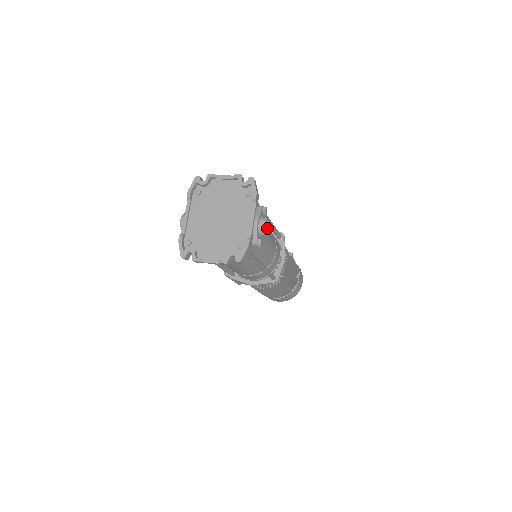
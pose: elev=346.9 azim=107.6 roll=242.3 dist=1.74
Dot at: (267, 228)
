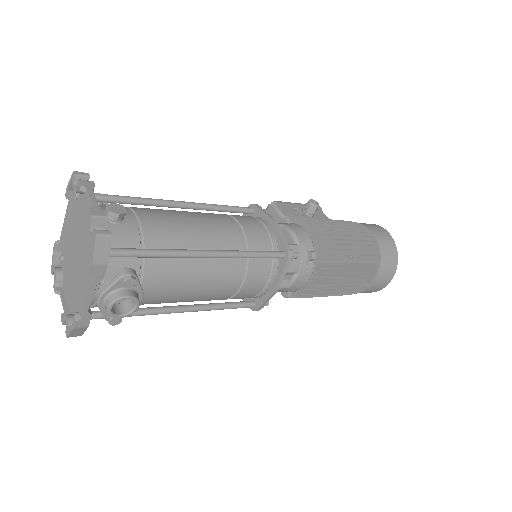
Dot at: (134, 303)
